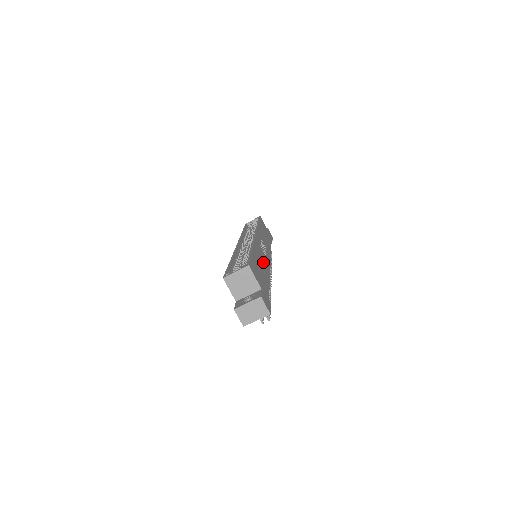
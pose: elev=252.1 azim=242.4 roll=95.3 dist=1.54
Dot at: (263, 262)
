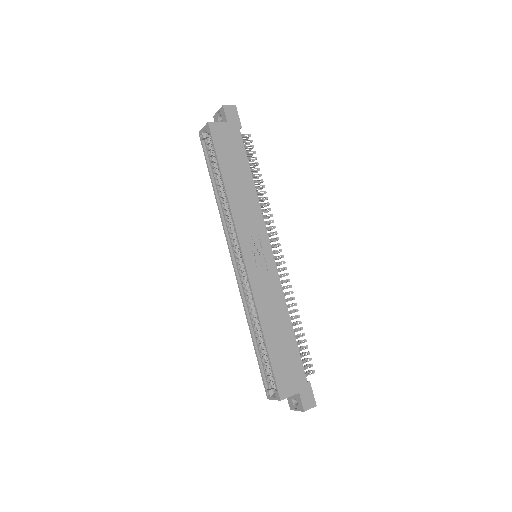
Dot at: (275, 309)
